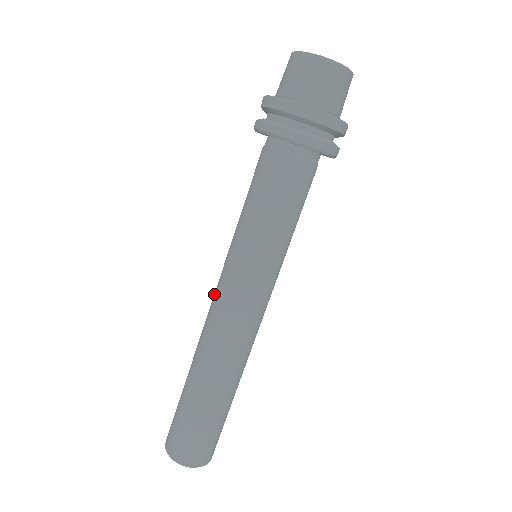
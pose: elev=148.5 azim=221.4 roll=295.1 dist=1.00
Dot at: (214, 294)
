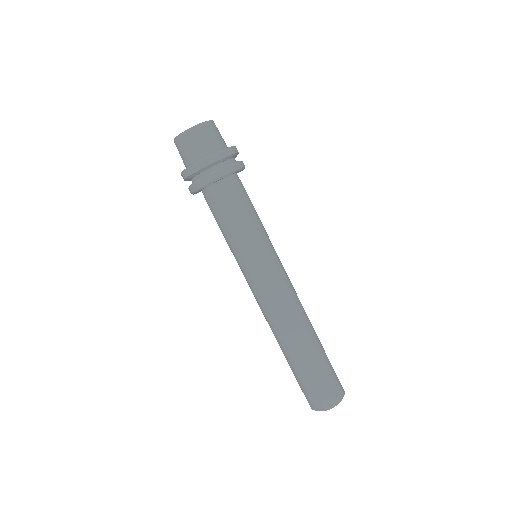
Dot at: occluded
